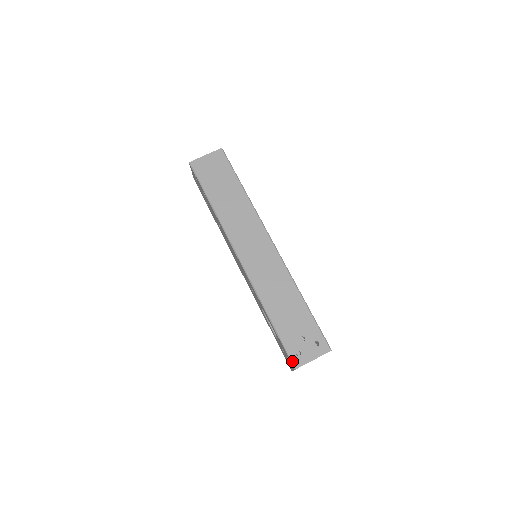
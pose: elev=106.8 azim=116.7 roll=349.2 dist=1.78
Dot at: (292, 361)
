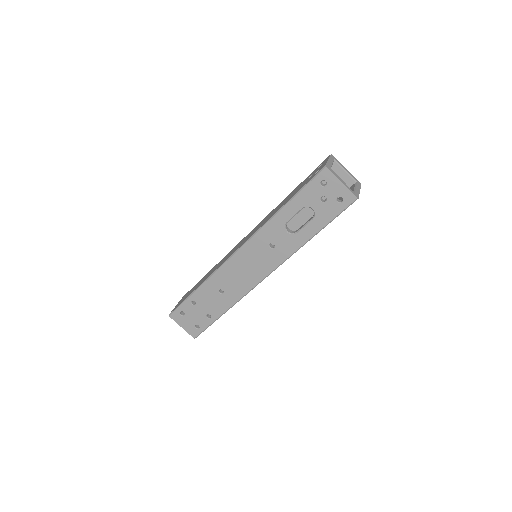
Dot at: (318, 172)
